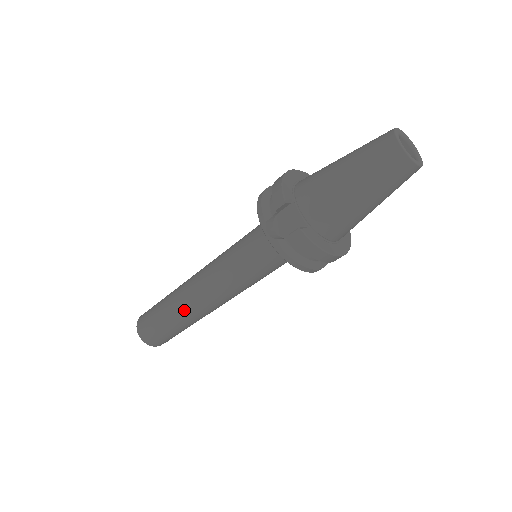
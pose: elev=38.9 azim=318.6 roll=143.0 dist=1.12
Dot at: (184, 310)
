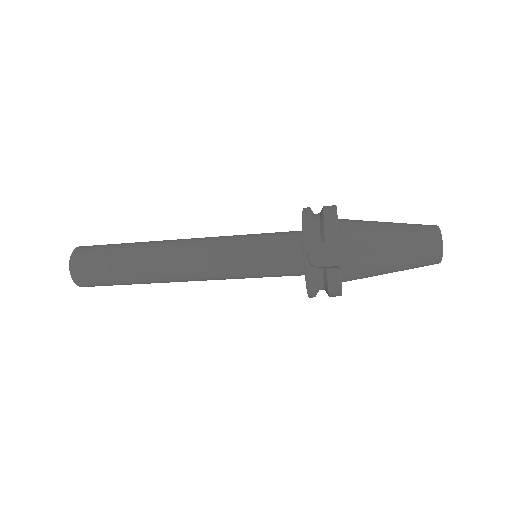
Dot at: (152, 272)
